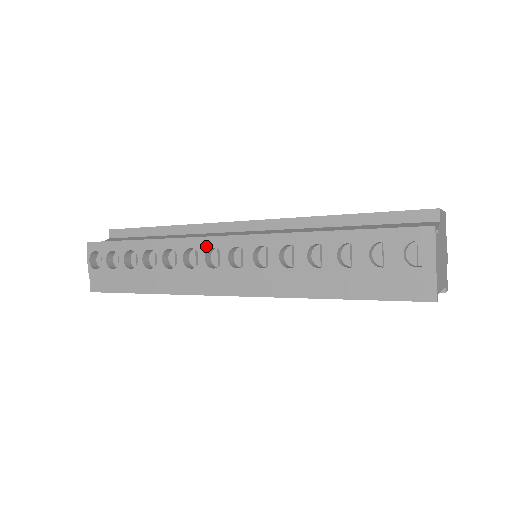
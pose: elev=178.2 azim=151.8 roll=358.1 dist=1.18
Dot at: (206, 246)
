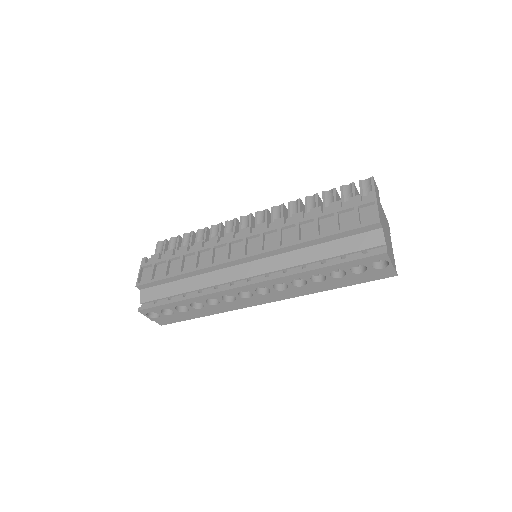
Dot at: (236, 292)
